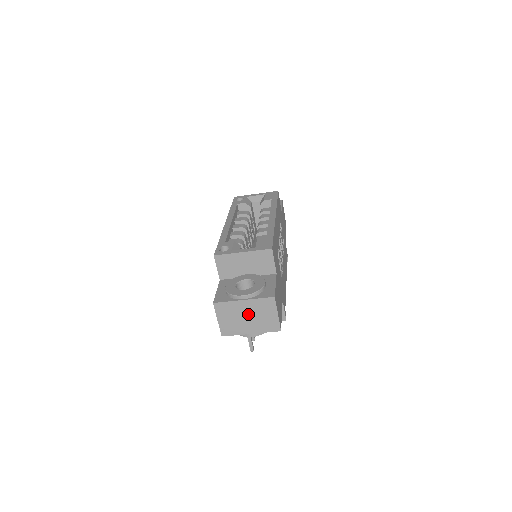
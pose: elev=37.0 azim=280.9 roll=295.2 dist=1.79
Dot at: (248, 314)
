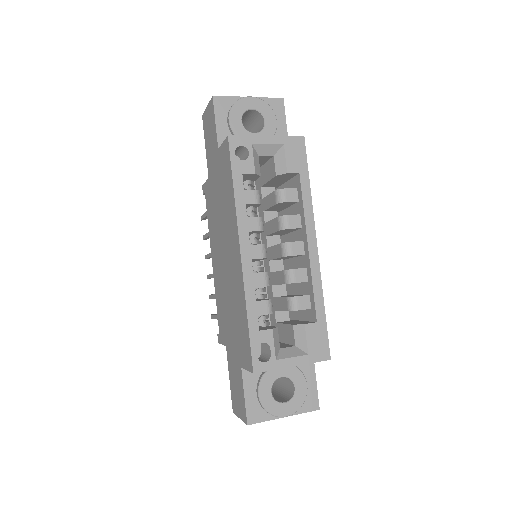
Dot at: occluded
